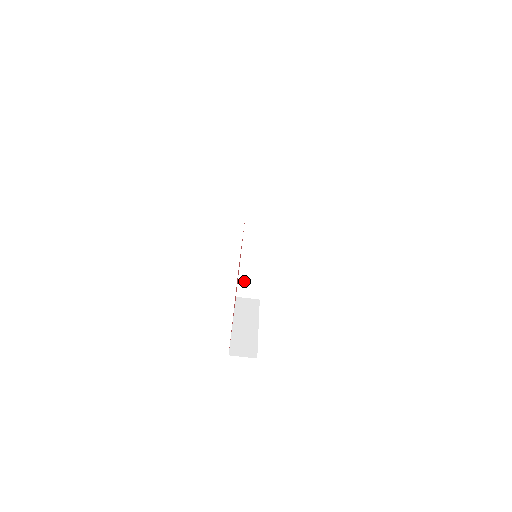
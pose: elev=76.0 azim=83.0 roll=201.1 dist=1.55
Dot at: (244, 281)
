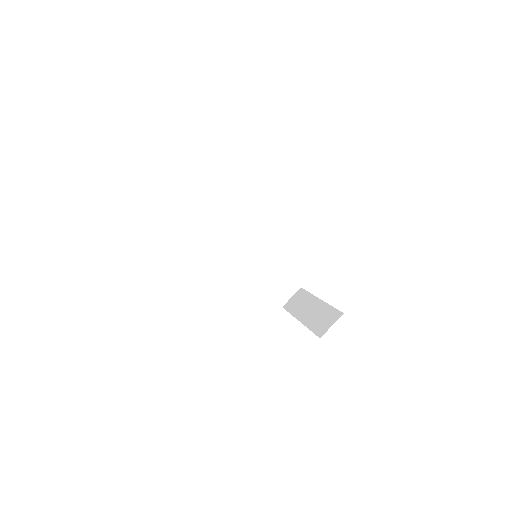
Dot at: (272, 287)
